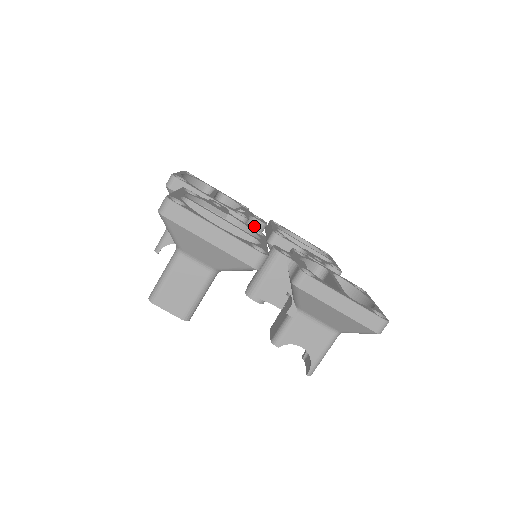
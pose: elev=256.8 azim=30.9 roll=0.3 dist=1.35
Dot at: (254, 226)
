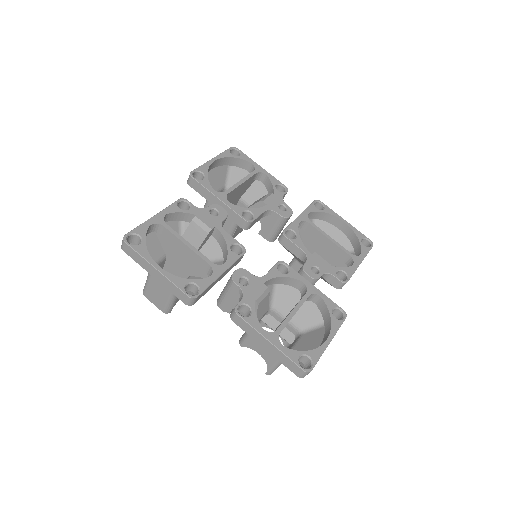
Dot at: (222, 225)
